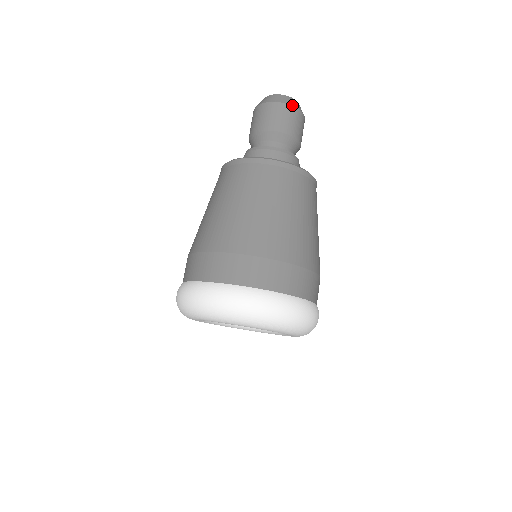
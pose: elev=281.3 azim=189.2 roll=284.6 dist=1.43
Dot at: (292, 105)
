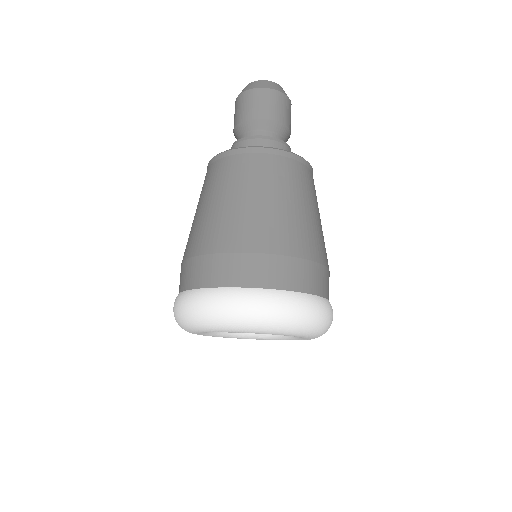
Dot at: (253, 88)
